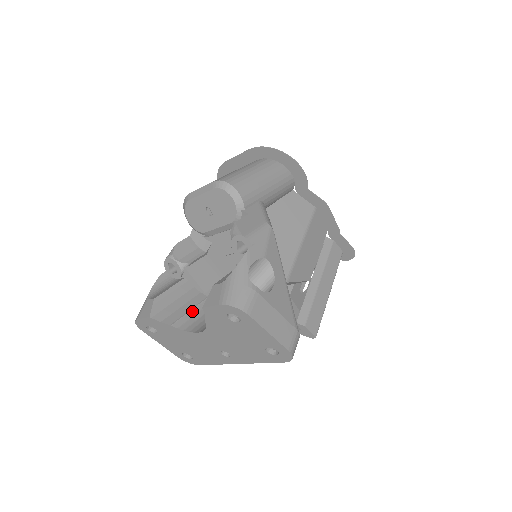
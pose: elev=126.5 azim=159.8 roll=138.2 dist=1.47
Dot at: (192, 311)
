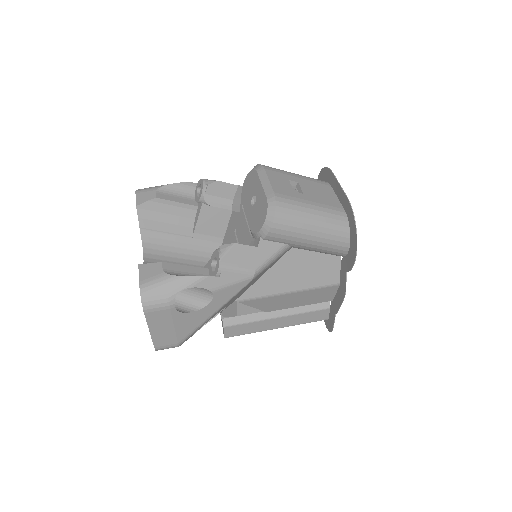
Dot at: (167, 235)
